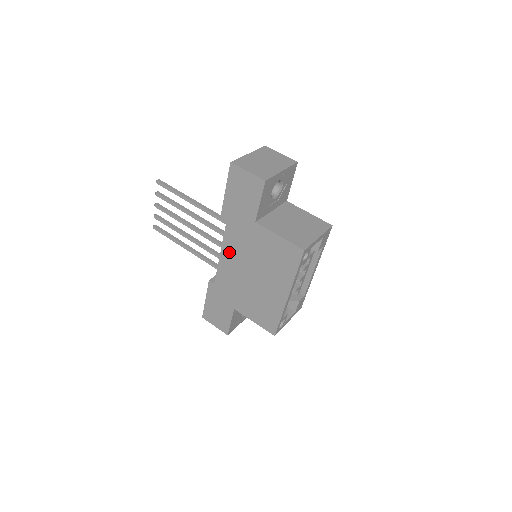
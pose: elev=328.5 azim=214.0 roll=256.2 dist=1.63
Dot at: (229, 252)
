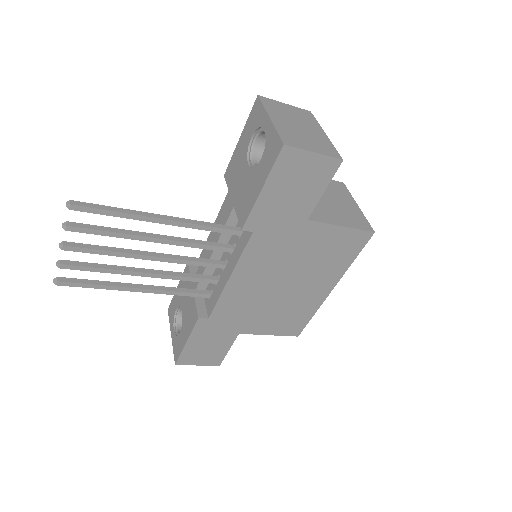
Dot at: (247, 271)
